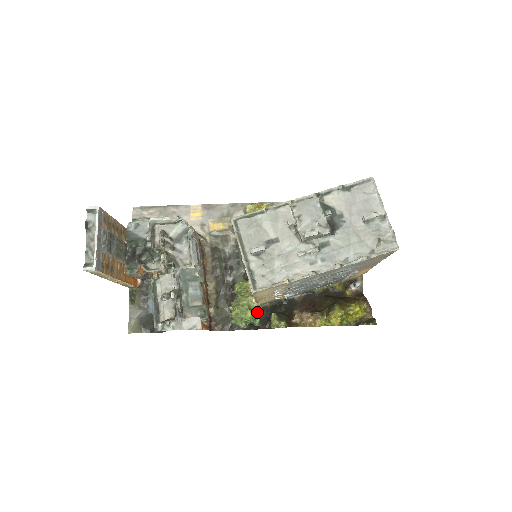
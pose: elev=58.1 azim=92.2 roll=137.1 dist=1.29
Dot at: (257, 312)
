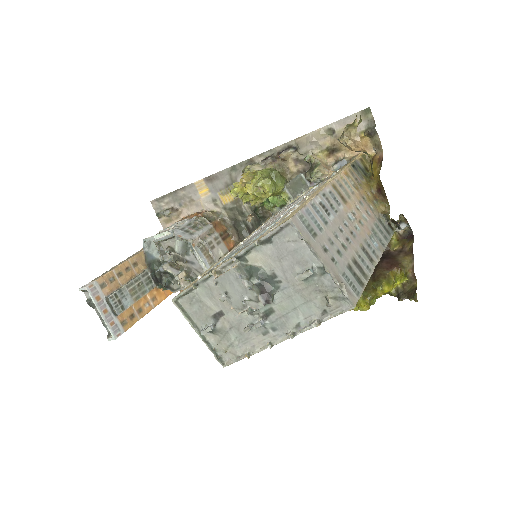
Dot at: occluded
